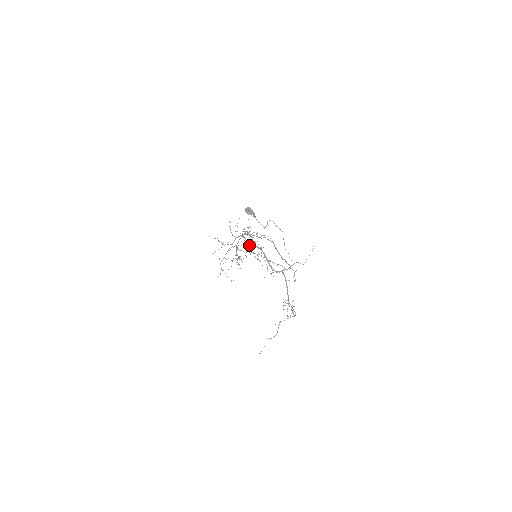
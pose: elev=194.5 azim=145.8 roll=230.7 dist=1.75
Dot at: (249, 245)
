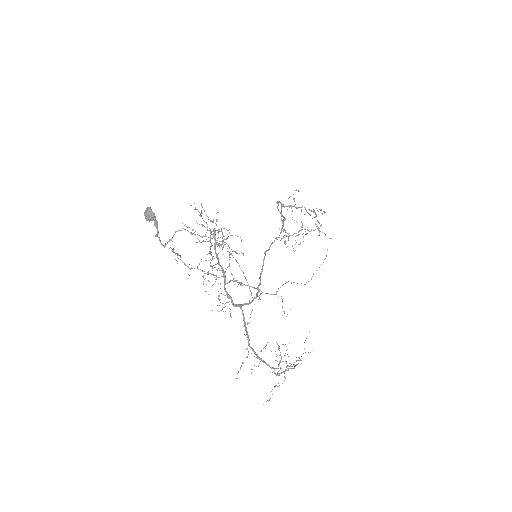
Dot at: (310, 215)
